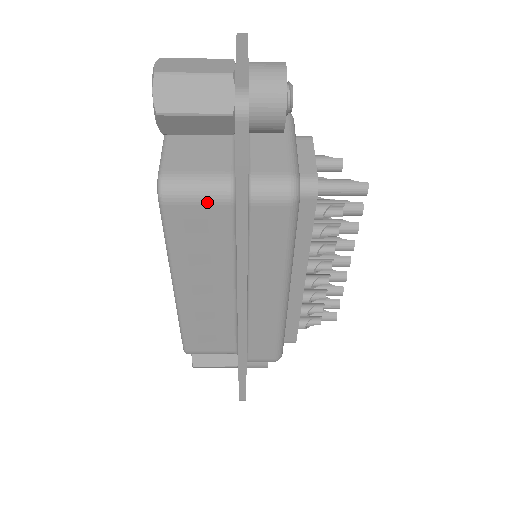
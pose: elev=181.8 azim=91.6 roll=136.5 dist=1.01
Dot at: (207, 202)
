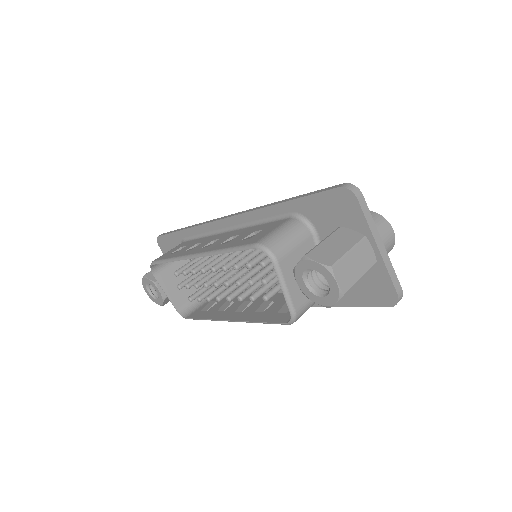
Dot at: occluded
